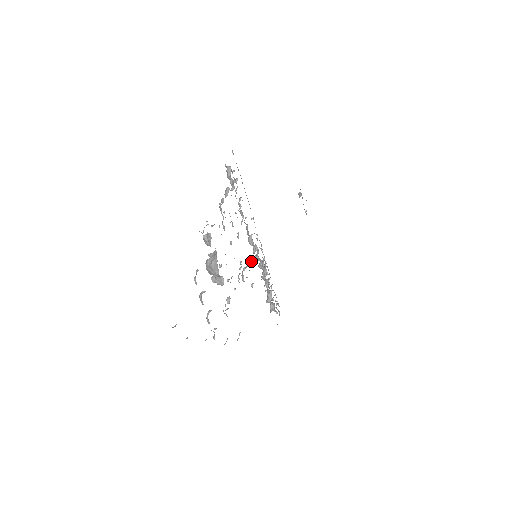
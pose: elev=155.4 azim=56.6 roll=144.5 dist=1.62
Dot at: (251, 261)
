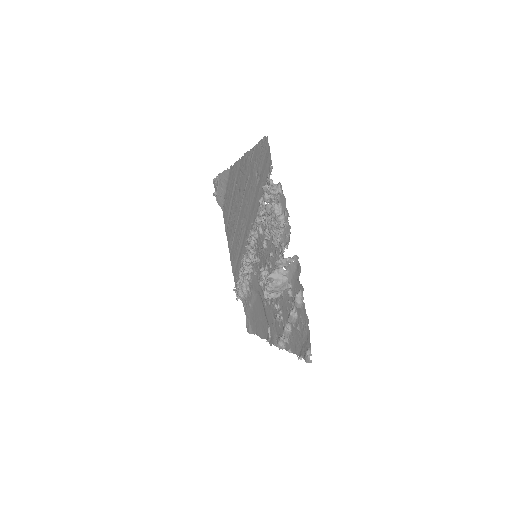
Dot at: occluded
